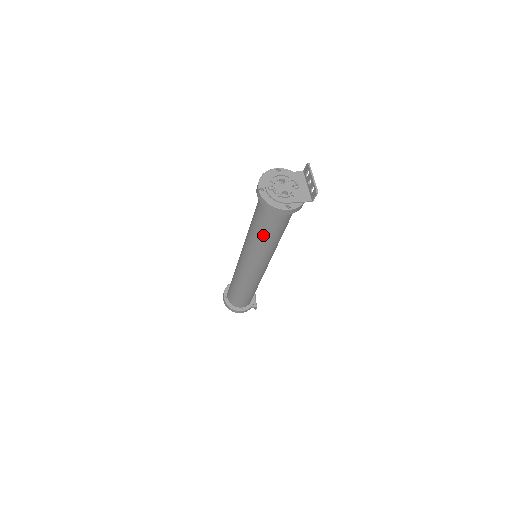
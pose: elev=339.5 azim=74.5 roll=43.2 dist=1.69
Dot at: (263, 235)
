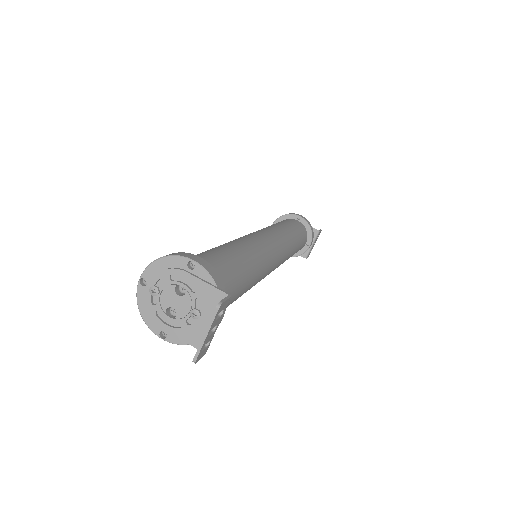
Dot at: occluded
